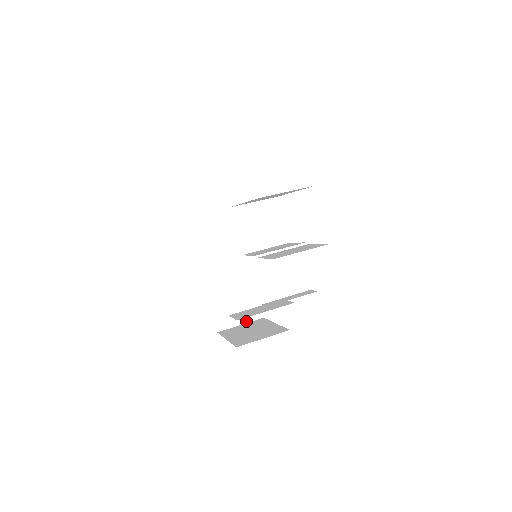
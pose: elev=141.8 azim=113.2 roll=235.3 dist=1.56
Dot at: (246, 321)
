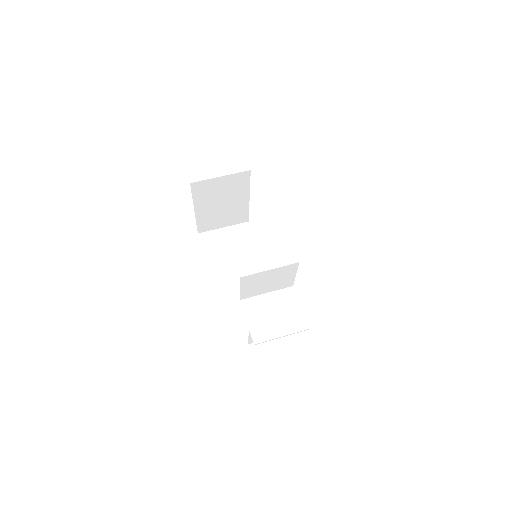
Dot at: (230, 225)
